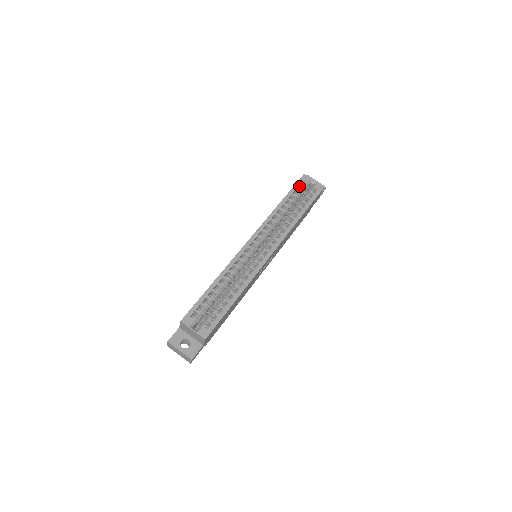
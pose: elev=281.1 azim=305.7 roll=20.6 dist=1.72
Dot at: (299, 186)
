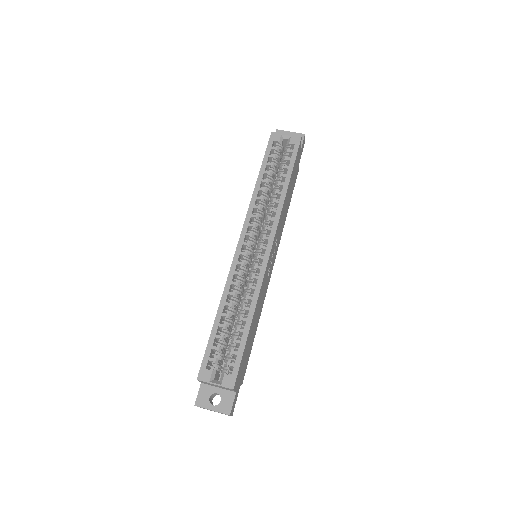
Dot at: (271, 150)
